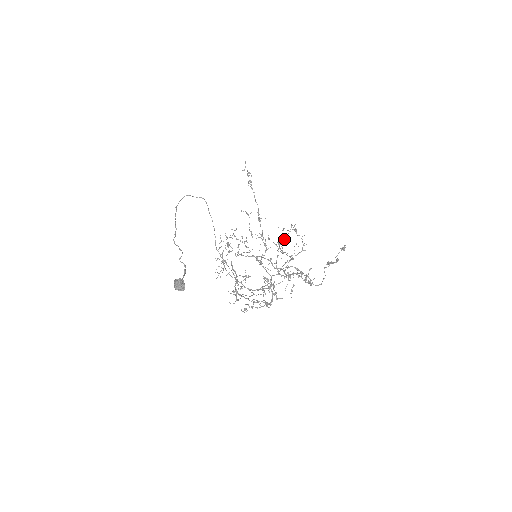
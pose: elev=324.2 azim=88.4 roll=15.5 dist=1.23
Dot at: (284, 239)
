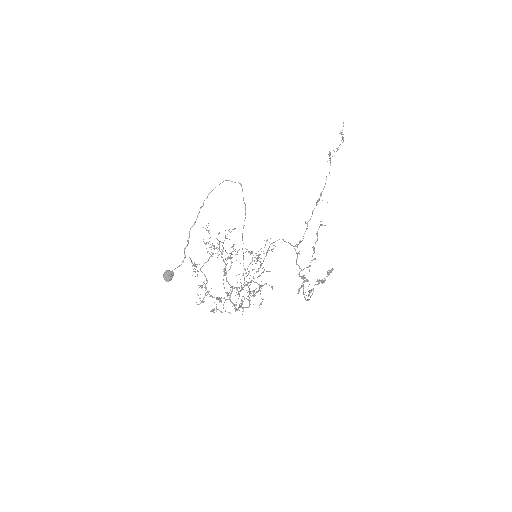
Dot at: (271, 249)
